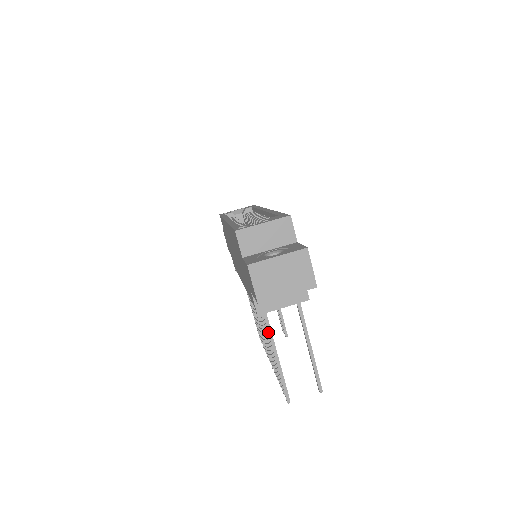
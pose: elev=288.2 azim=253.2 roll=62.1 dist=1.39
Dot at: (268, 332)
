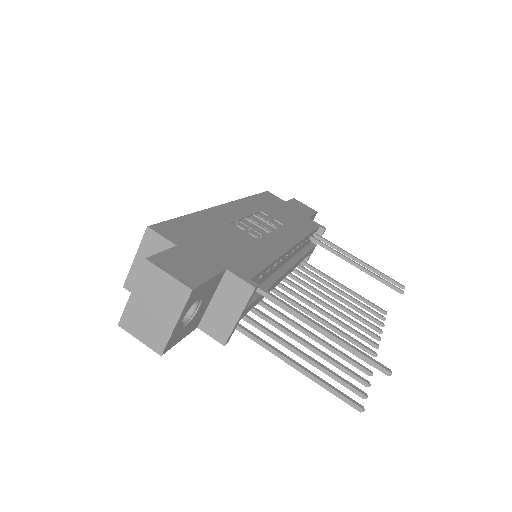
Dot at: occluded
